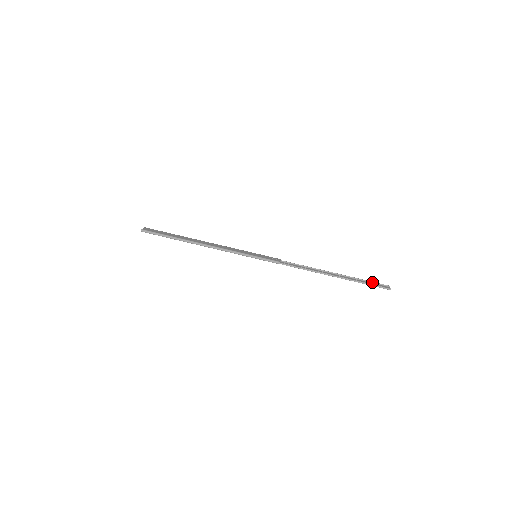
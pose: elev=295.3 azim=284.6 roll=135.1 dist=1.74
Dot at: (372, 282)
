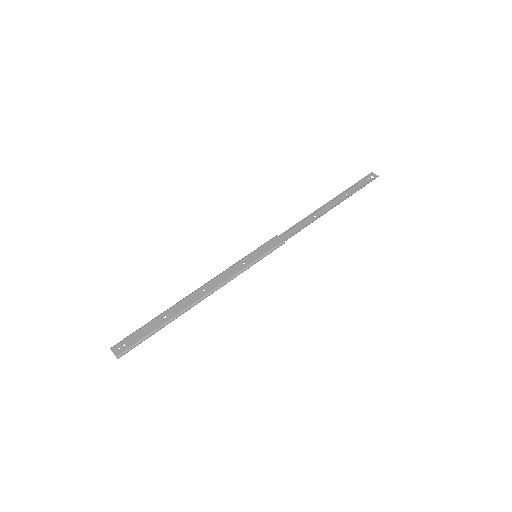
Dot at: (359, 182)
